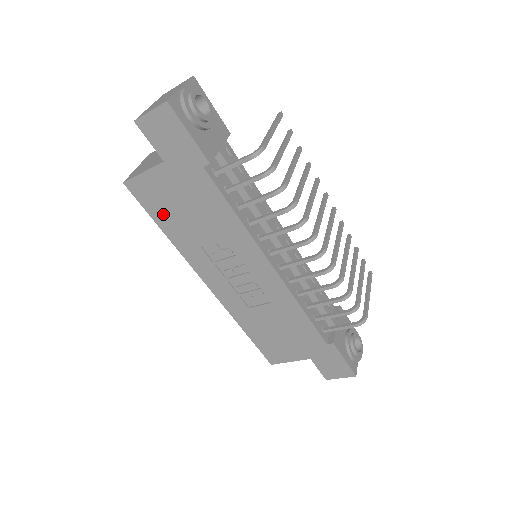
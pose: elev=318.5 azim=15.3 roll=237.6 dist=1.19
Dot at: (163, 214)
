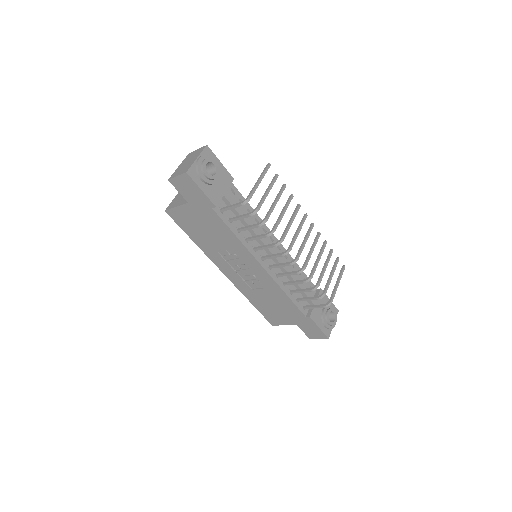
Dot at: (191, 230)
